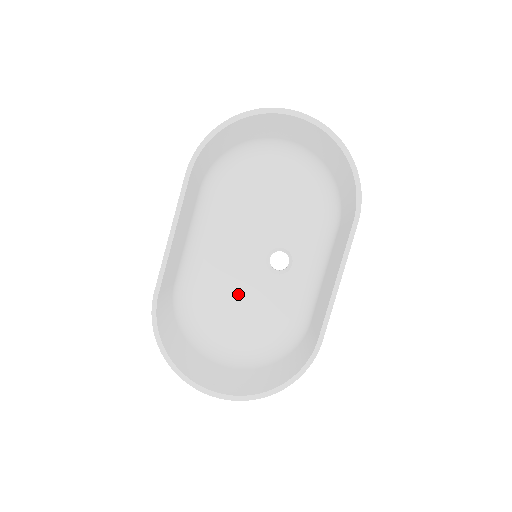
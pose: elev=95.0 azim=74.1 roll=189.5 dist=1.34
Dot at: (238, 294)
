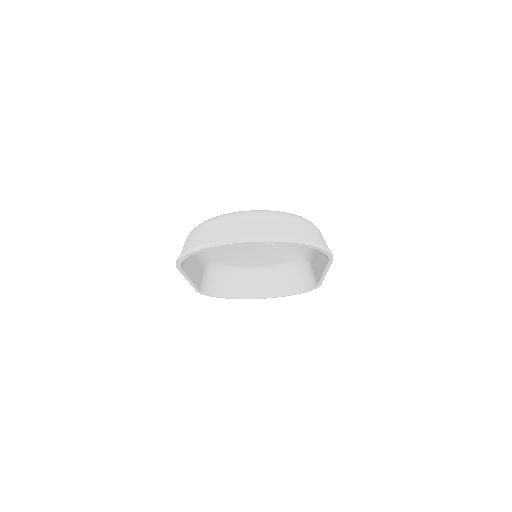
Dot at: (251, 254)
